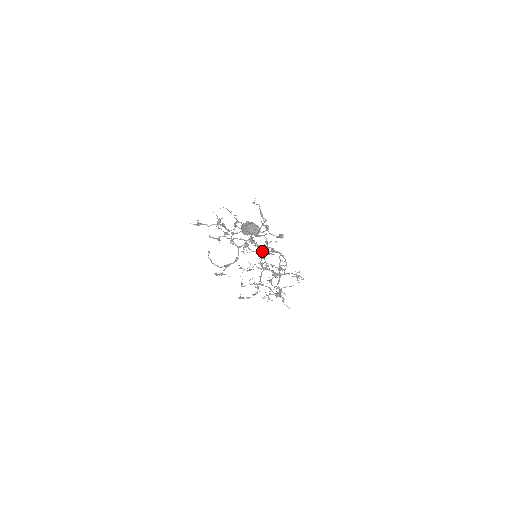
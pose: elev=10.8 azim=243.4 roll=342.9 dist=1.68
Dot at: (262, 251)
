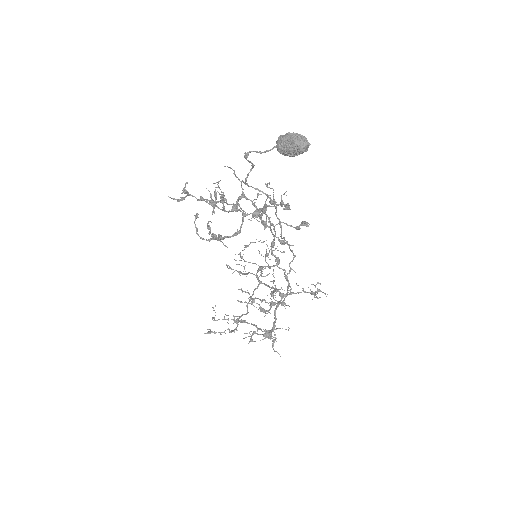
Dot at: occluded
